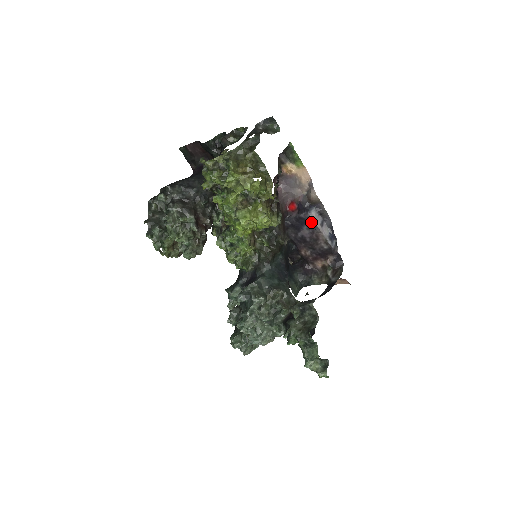
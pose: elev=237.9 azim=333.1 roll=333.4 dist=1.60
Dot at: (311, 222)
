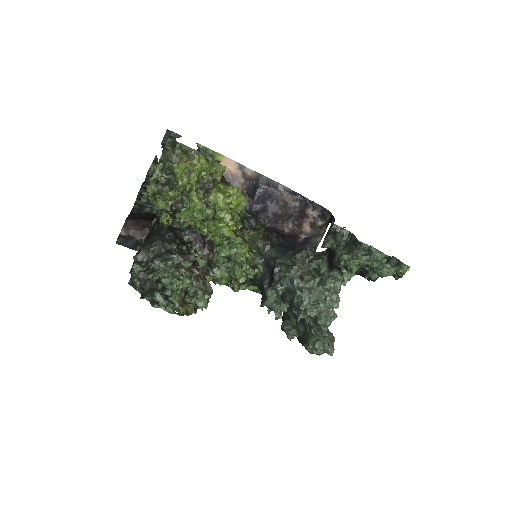
Dot at: (268, 193)
